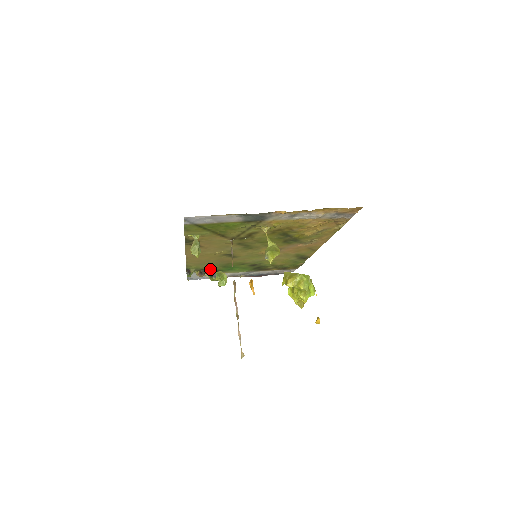
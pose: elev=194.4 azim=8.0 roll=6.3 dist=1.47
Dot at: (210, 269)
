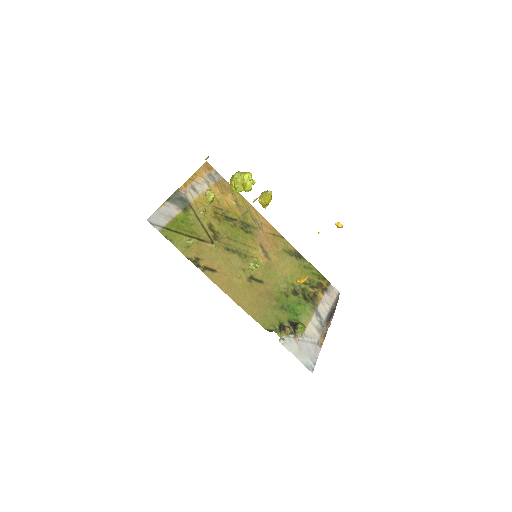
Dot at: (283, 322)
